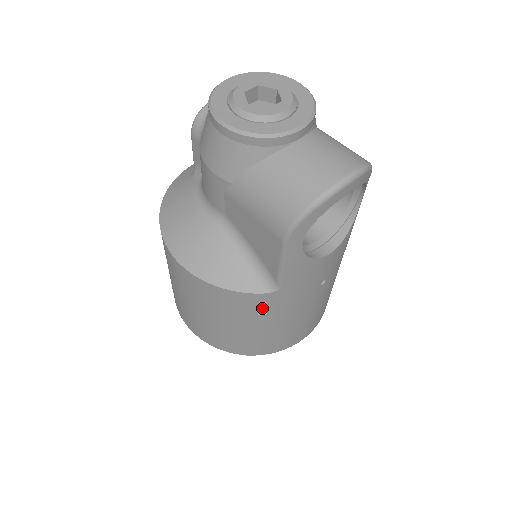
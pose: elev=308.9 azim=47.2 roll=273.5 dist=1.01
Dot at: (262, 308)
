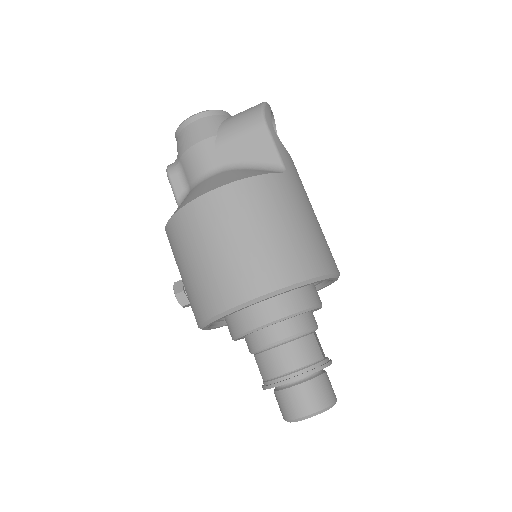
Dot at: (288, 193)
